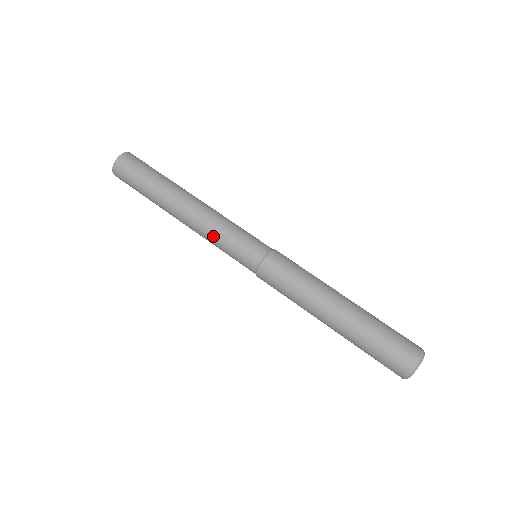
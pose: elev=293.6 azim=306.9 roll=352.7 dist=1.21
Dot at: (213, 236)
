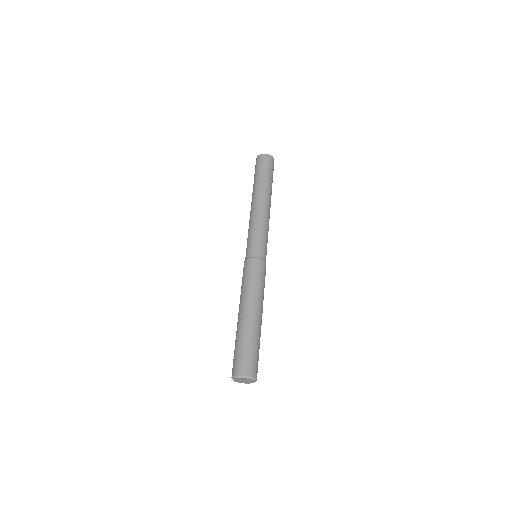
Dot at: (250, 226)
